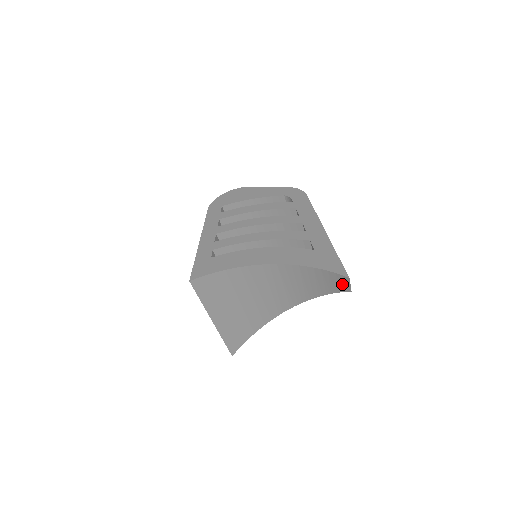
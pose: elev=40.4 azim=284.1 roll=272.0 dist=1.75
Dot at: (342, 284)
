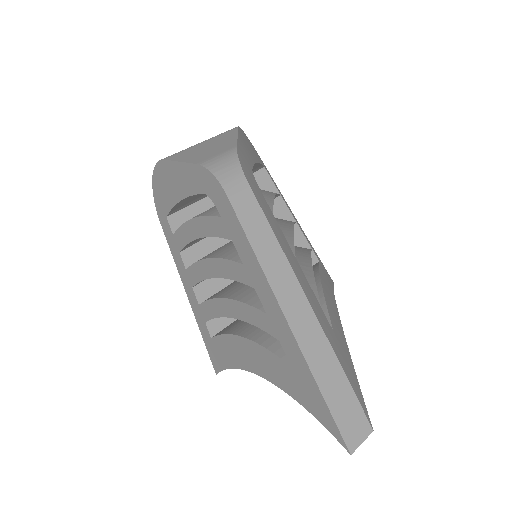
Dot at: occluded
